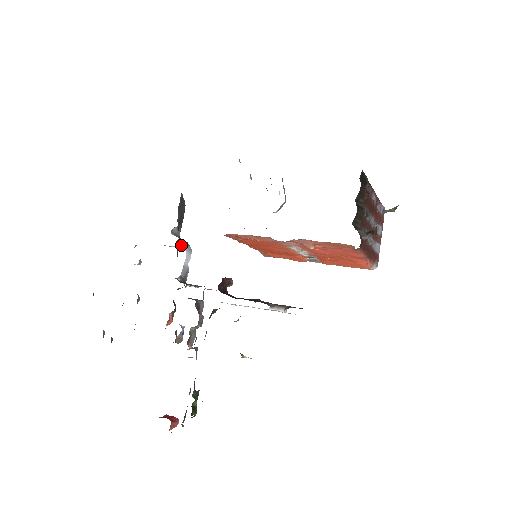
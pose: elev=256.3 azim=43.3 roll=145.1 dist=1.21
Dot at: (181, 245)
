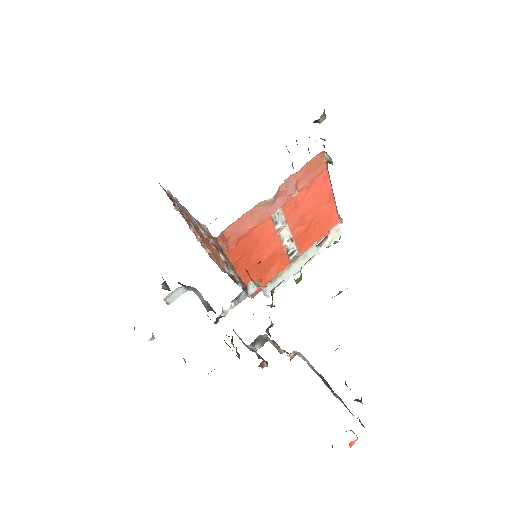
Dot at: (184, 286)
